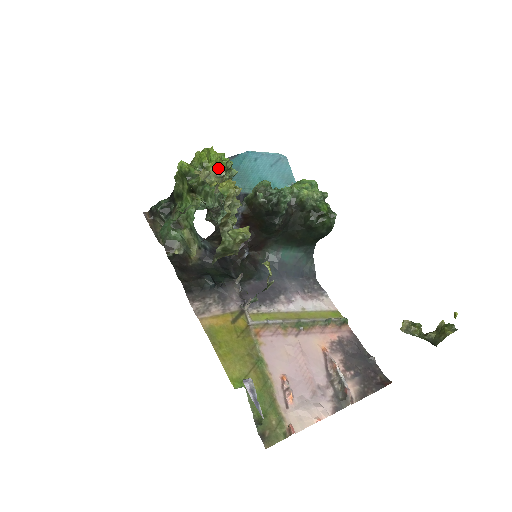
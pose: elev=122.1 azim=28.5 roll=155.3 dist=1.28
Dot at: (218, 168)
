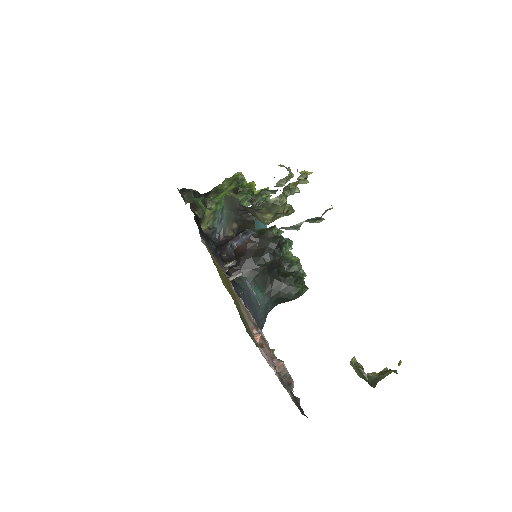
Dot at: occluded
